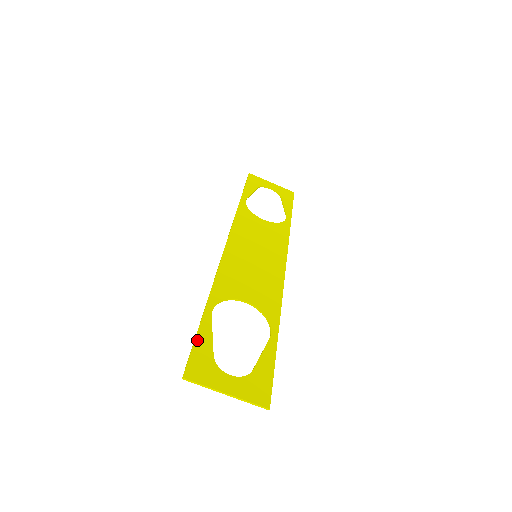
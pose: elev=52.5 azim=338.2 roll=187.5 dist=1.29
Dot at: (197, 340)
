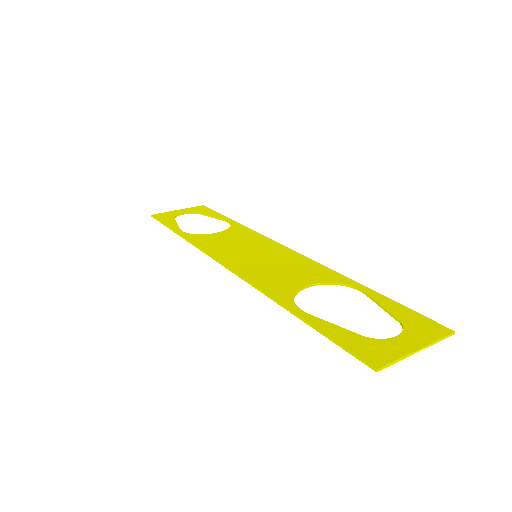
Dot at: (332, 337)
